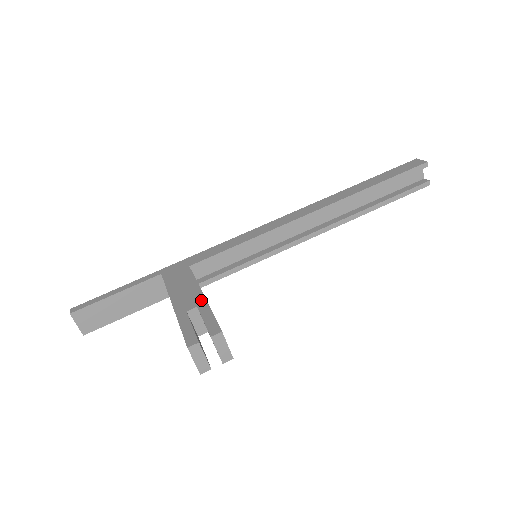
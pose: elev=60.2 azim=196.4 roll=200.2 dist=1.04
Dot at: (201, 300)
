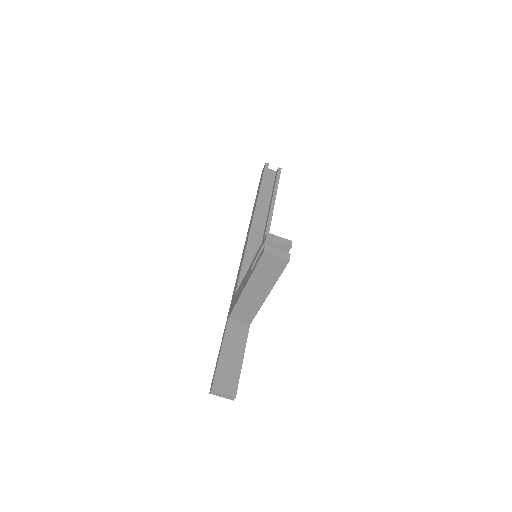
Dot at: (251, 265)
